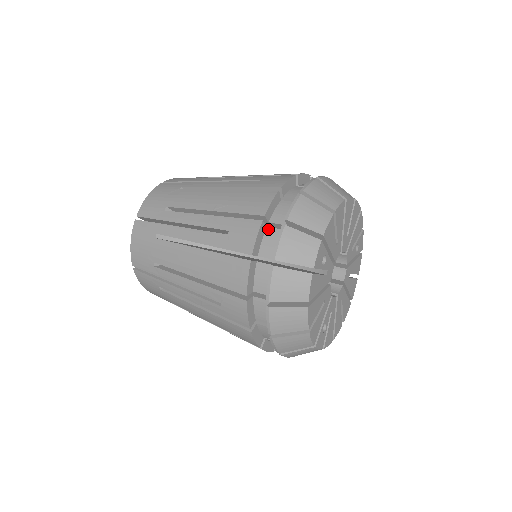
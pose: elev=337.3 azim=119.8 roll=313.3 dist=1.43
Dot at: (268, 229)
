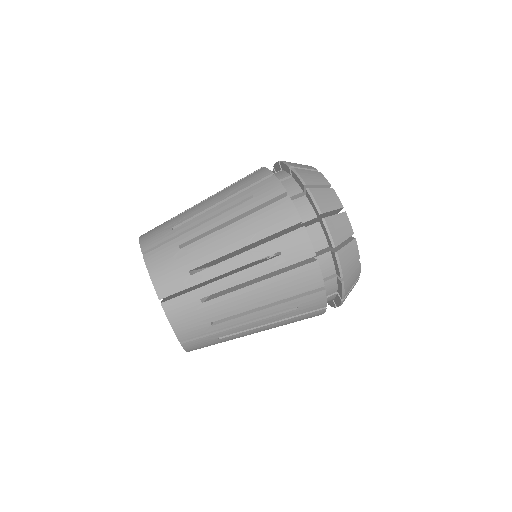
Dot at: occluded
